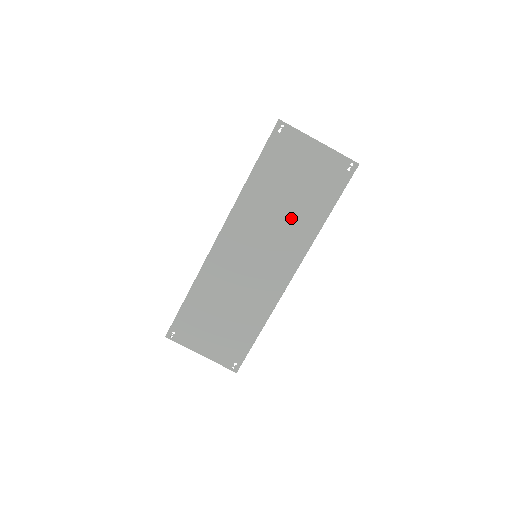
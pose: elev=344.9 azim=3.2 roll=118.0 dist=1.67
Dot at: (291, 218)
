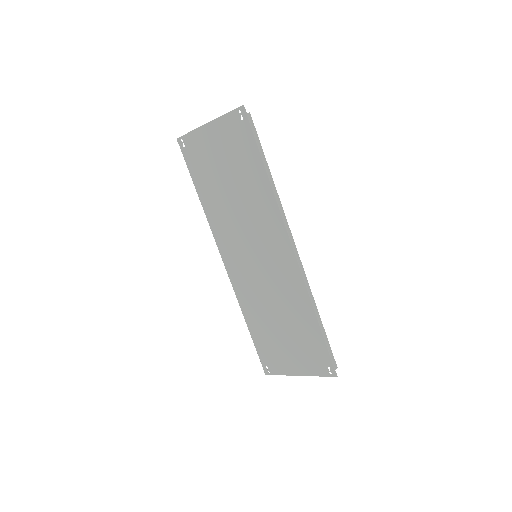
Dot at: (247, 201)
